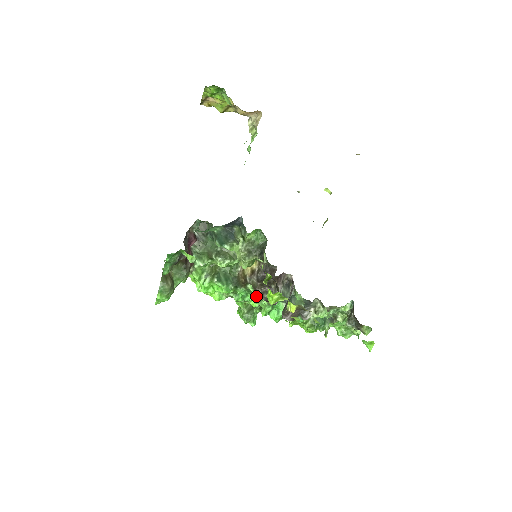
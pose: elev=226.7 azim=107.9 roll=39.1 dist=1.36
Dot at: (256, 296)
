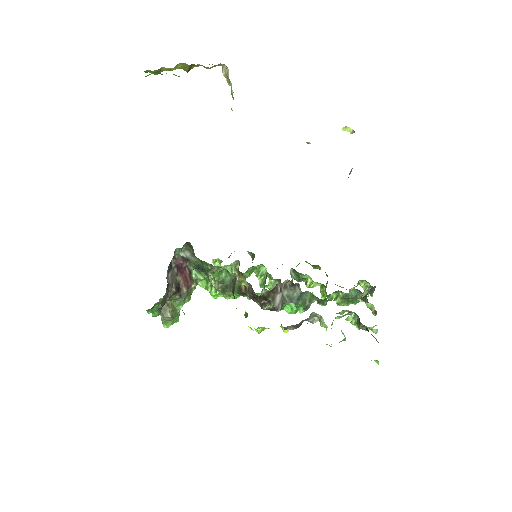
Dot at: occluded
